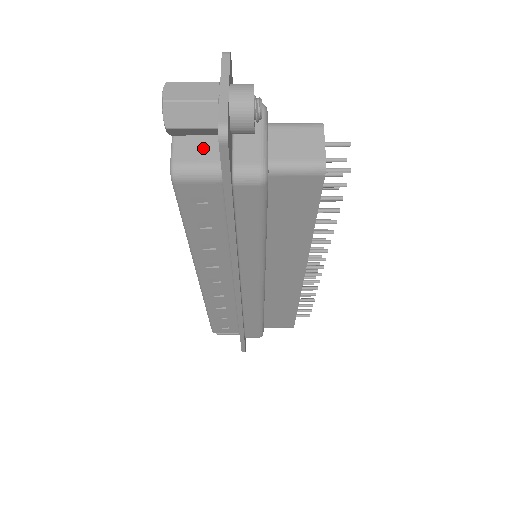
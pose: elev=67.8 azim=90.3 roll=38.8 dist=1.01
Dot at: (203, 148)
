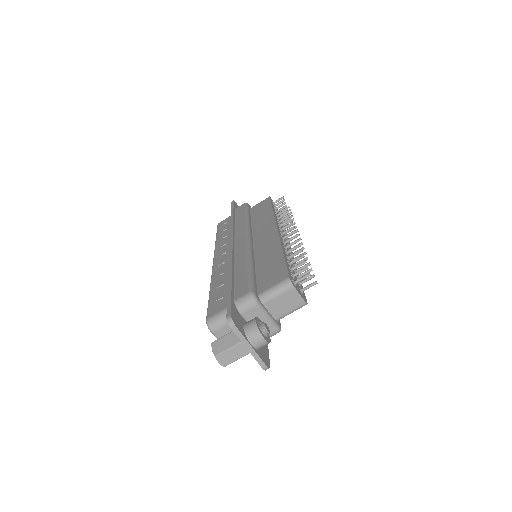
Dot at: occluded
